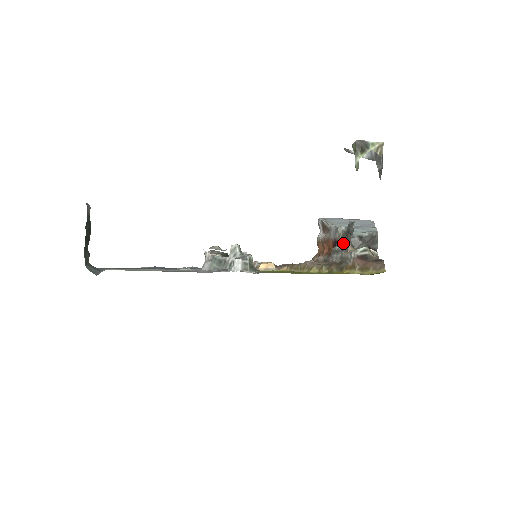
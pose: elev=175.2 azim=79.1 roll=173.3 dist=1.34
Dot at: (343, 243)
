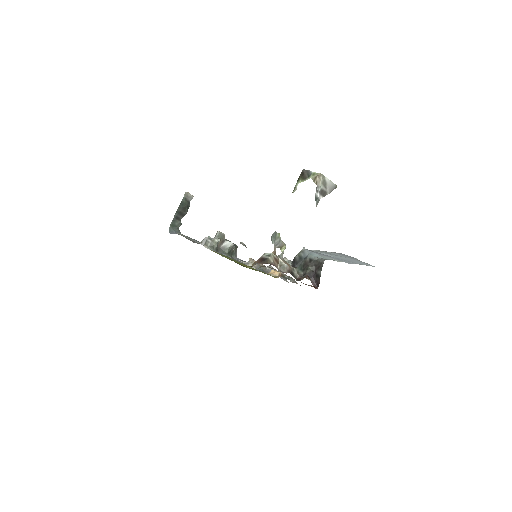
Dot at: (282, 254)
